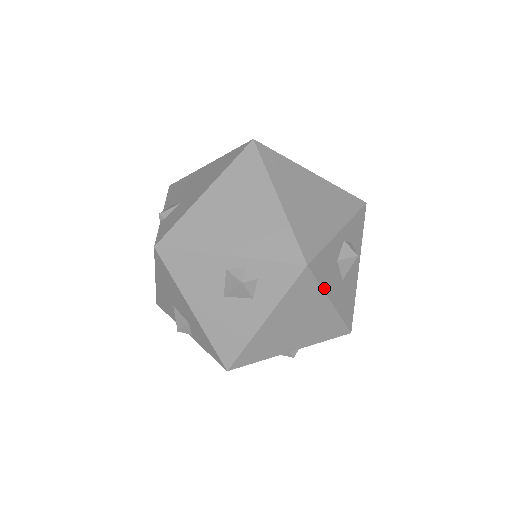
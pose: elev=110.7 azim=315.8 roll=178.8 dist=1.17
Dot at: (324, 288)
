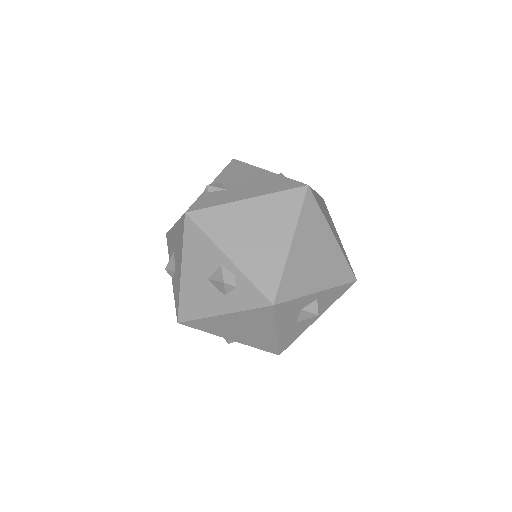
Dot at: (277, 322)
